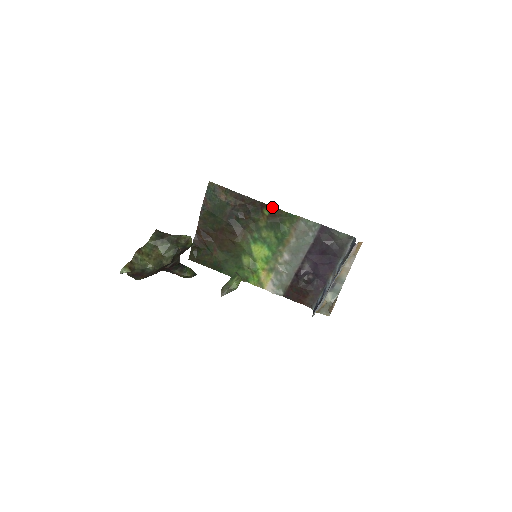
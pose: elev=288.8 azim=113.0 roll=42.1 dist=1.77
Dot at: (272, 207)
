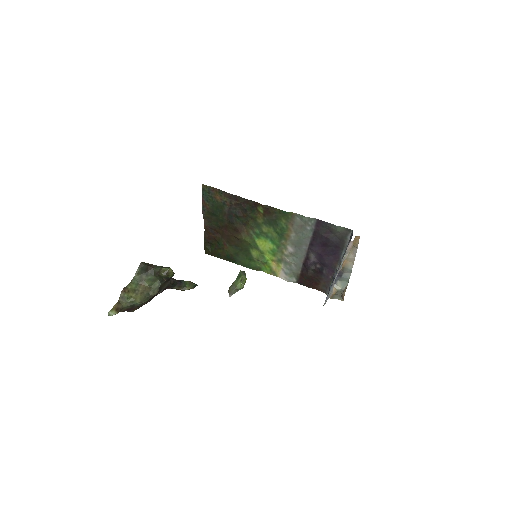
Dot at: (265, 205)
